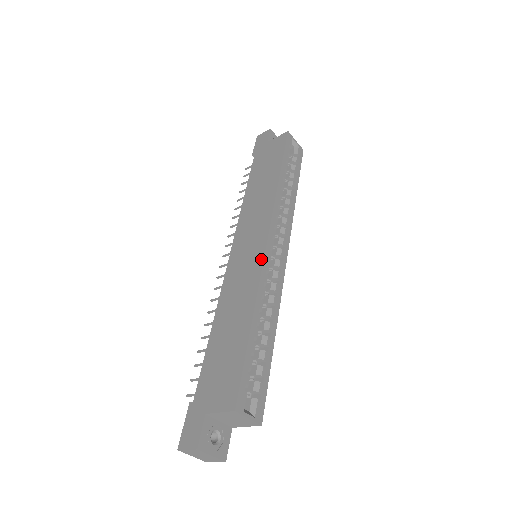
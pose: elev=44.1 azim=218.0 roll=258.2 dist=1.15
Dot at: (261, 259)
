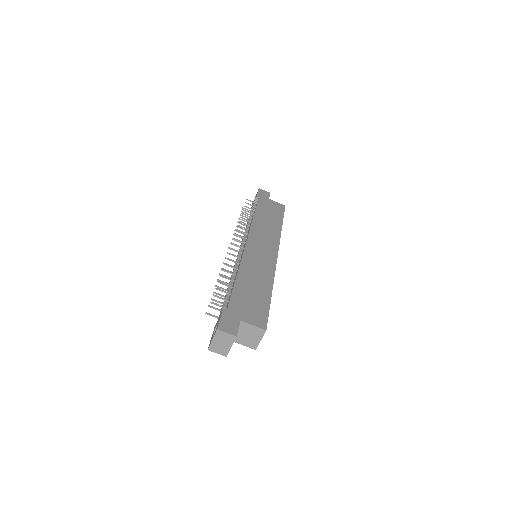
Dot at: (275, 262)
